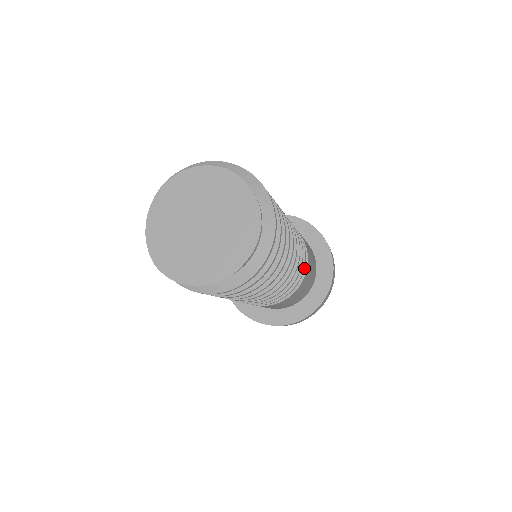
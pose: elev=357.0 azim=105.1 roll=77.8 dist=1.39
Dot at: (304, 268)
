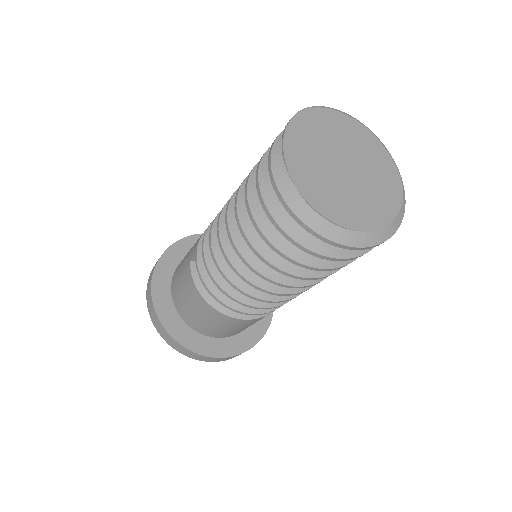
Dot at: occluded
